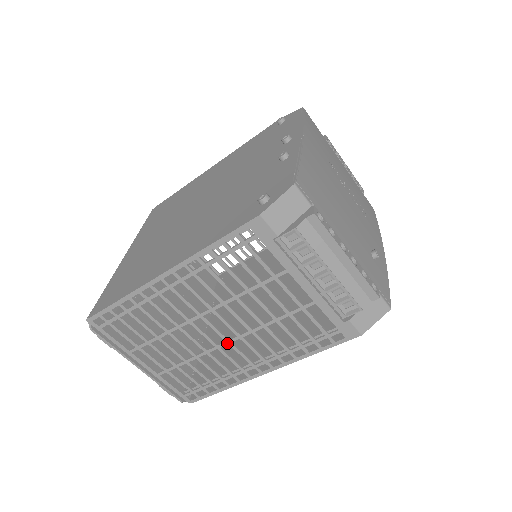
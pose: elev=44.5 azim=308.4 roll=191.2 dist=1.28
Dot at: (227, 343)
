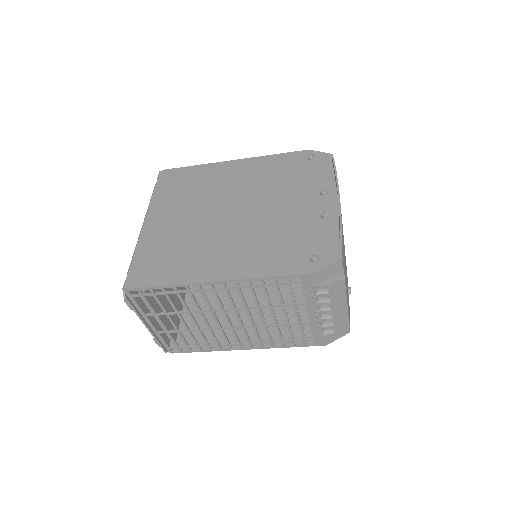
Dot at: (230, 328)
